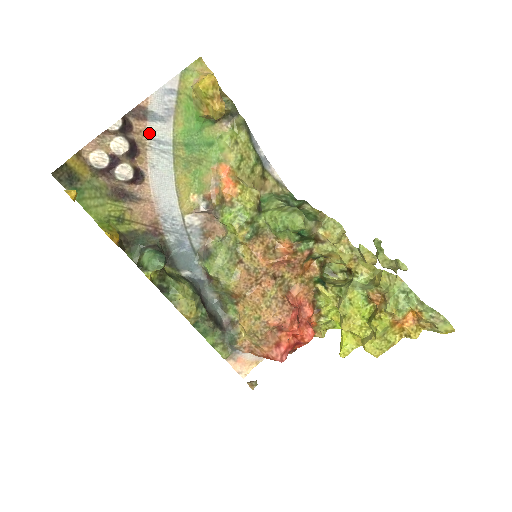
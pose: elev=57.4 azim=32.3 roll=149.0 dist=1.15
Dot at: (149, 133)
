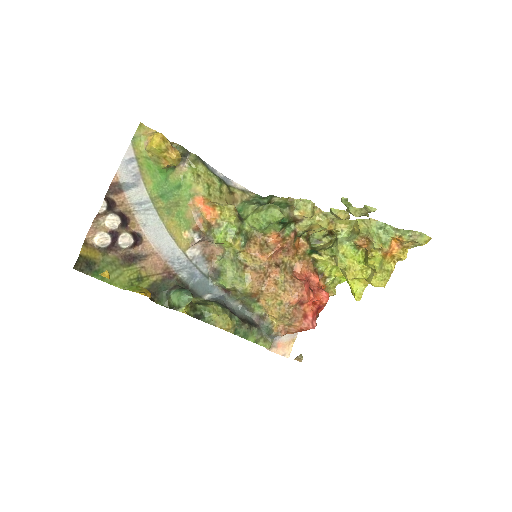
Dot at: (129, 201)
